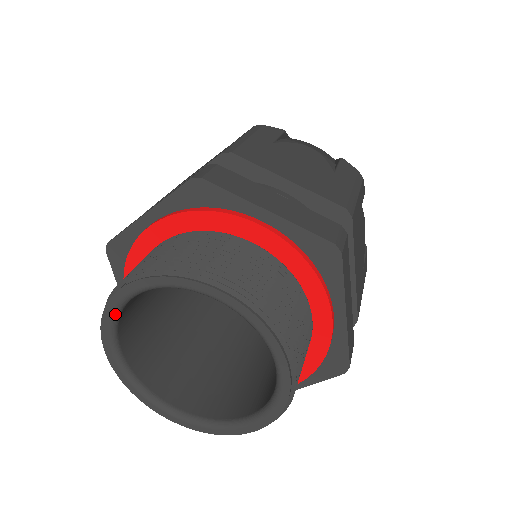
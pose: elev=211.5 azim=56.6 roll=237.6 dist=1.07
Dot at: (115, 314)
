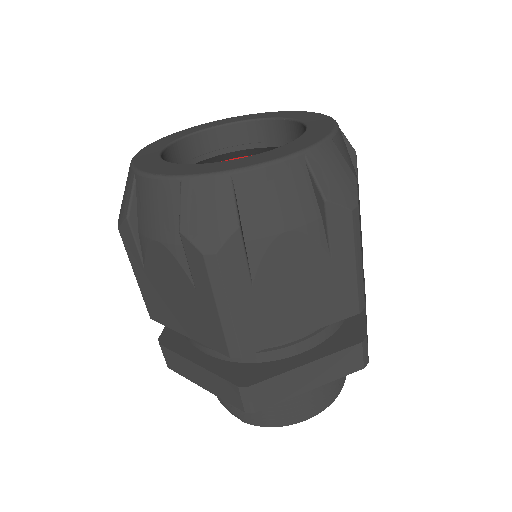
Dot at: occluded
